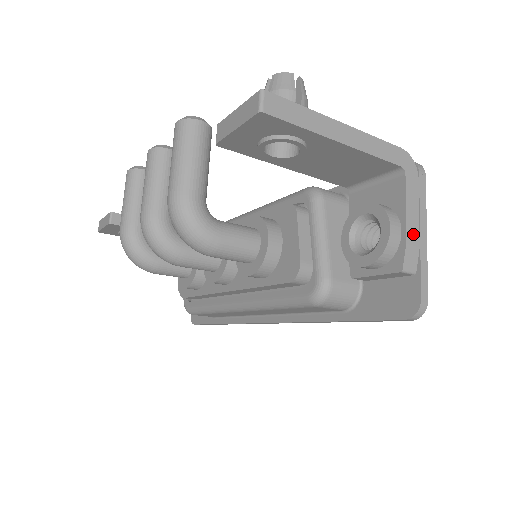
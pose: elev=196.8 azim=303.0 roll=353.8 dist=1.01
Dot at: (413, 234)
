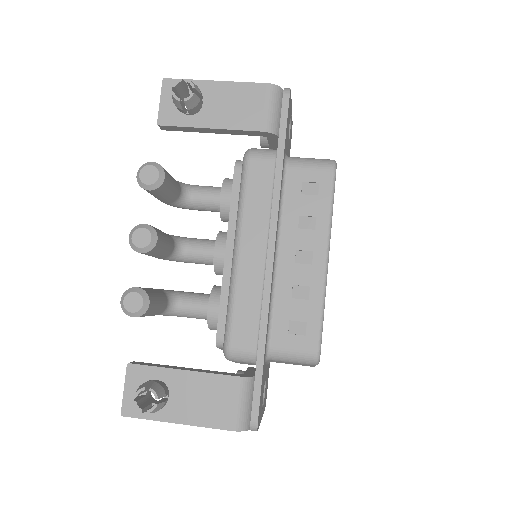
Dot at: occluded
